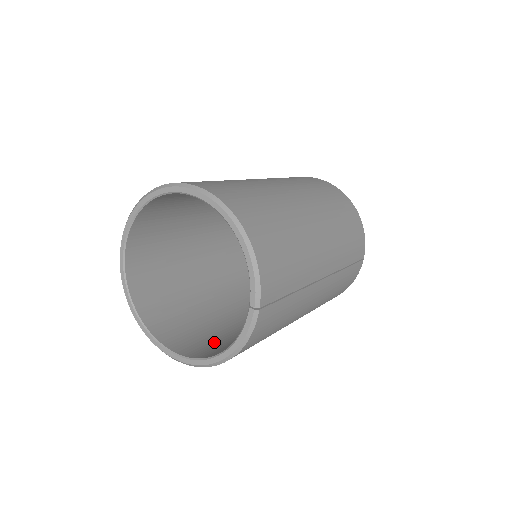
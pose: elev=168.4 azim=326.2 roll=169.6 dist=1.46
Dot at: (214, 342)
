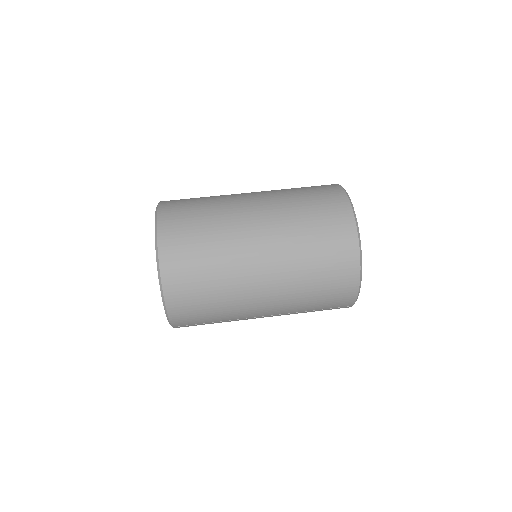
Dot at: occluded
